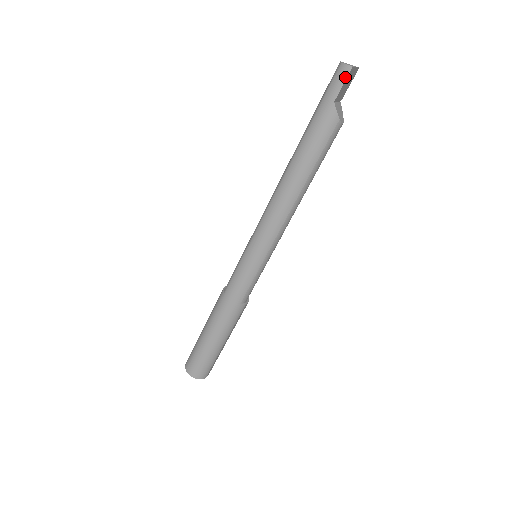
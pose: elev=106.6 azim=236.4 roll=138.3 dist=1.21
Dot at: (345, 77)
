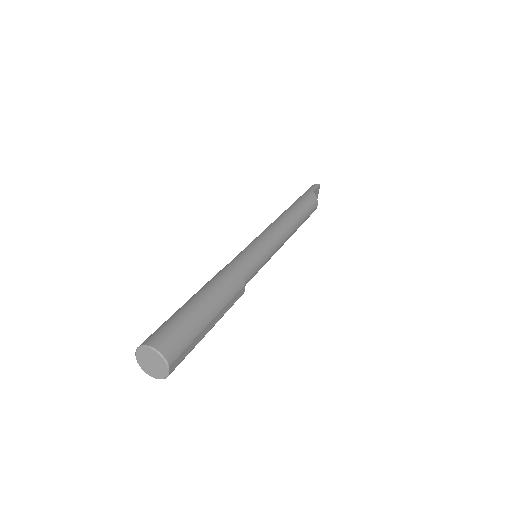
Dot at: (317, 186)
